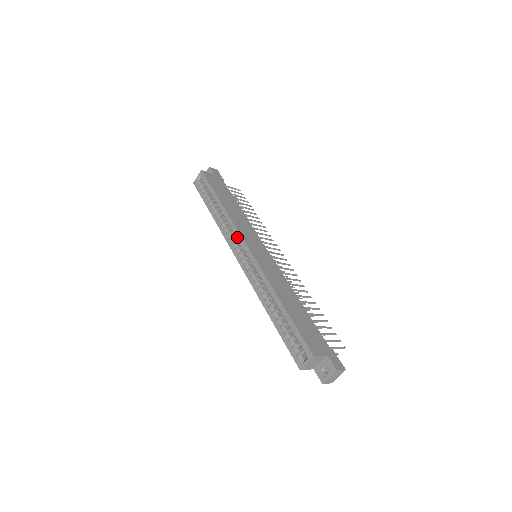
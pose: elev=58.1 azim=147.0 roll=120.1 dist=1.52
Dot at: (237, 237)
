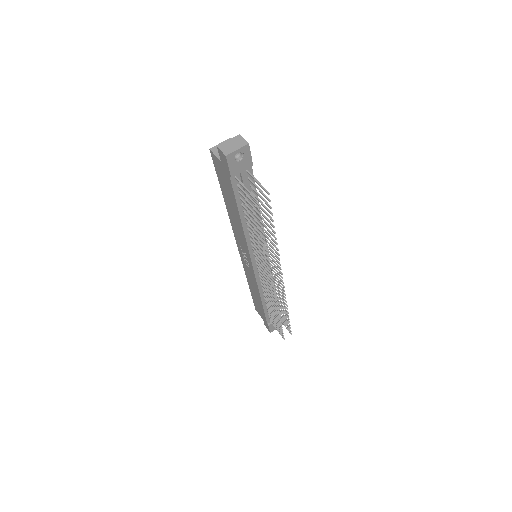
Dot at: occluded
